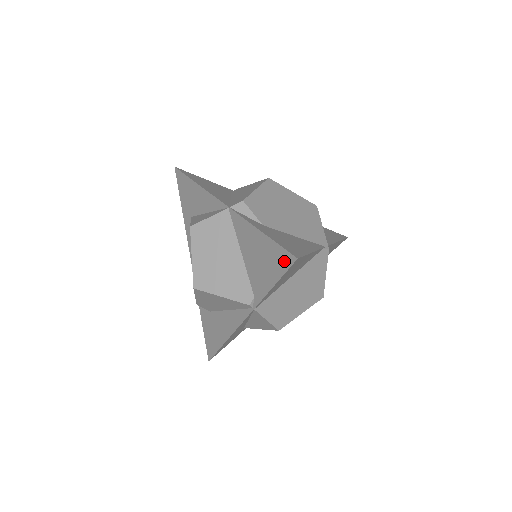
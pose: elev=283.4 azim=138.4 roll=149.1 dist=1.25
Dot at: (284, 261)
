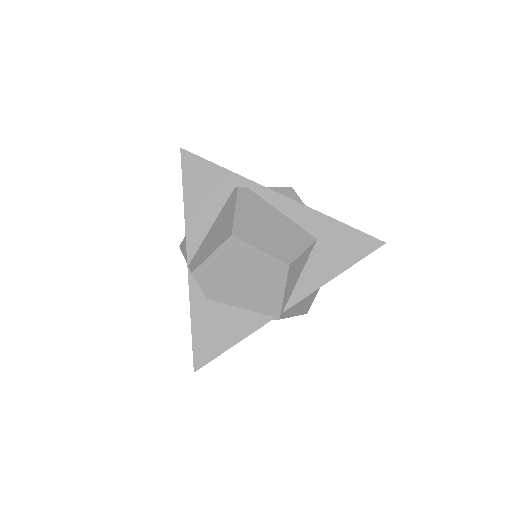
Dot at: occluded
